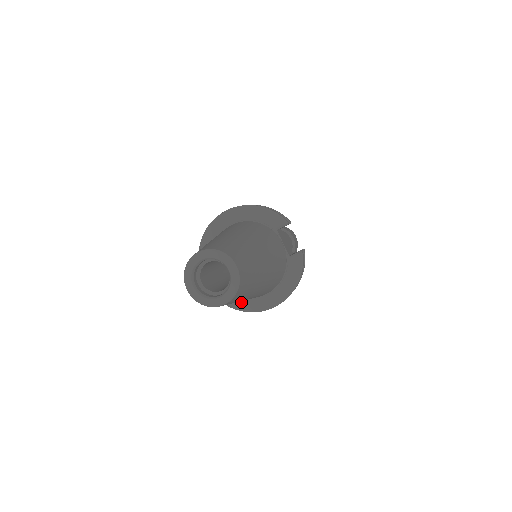
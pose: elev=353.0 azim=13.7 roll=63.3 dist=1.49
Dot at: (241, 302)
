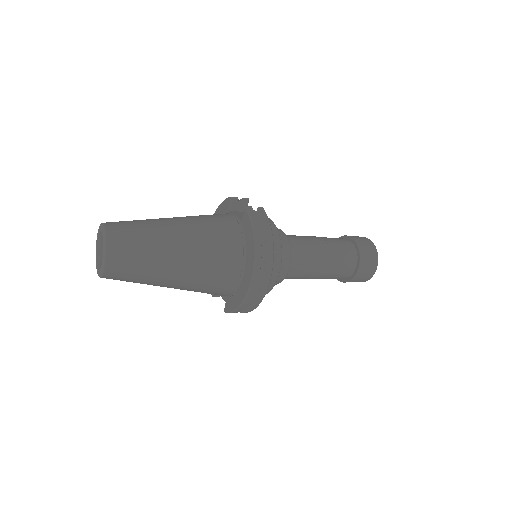
Dot at: (236, 298)
